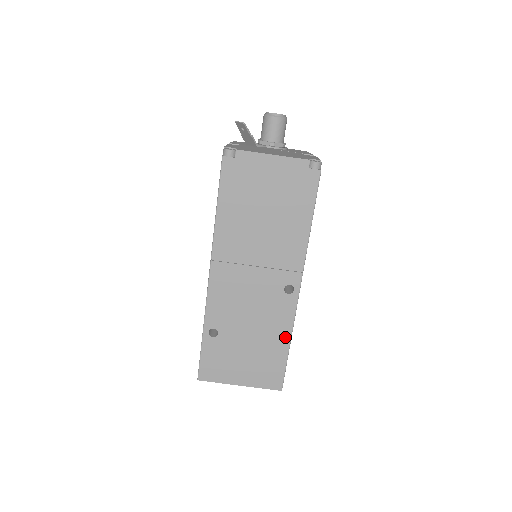
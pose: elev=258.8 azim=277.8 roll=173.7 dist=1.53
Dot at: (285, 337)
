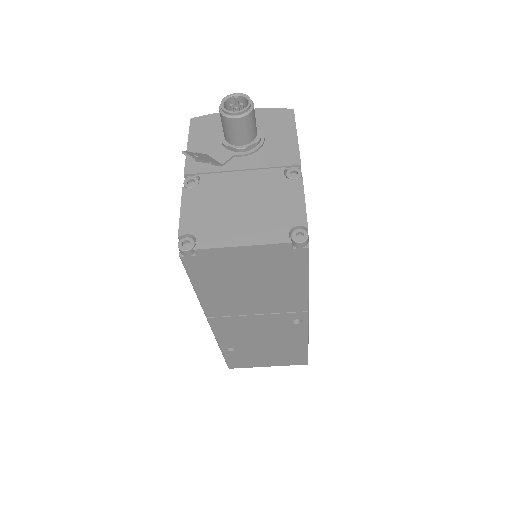
Dot at: (302, 343)
